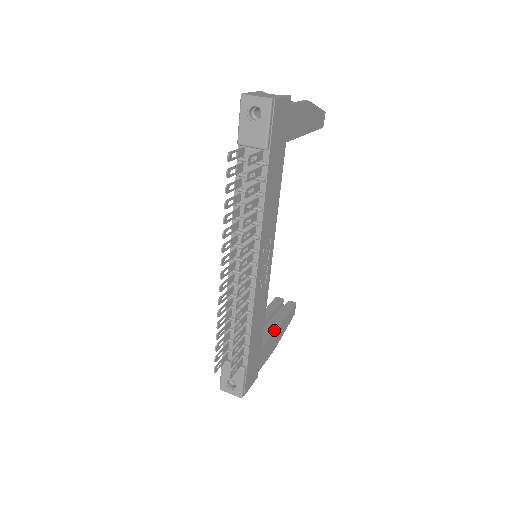
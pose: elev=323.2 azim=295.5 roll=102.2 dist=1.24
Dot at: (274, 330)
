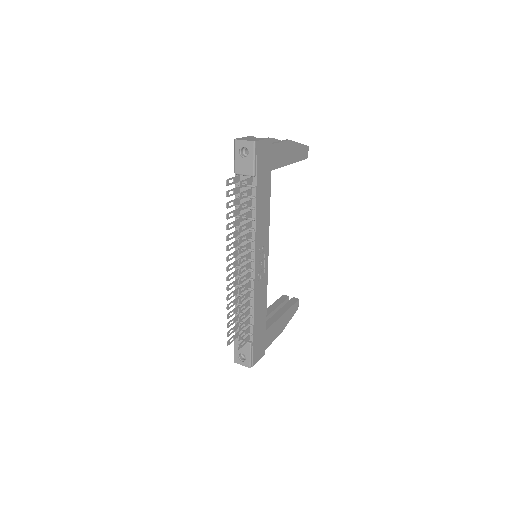
Dot at: (278, 318)
